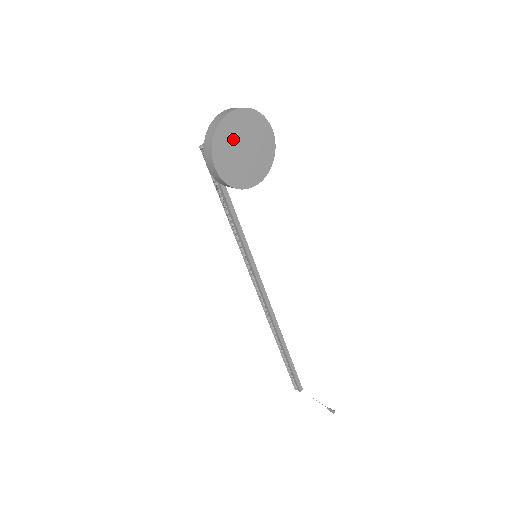
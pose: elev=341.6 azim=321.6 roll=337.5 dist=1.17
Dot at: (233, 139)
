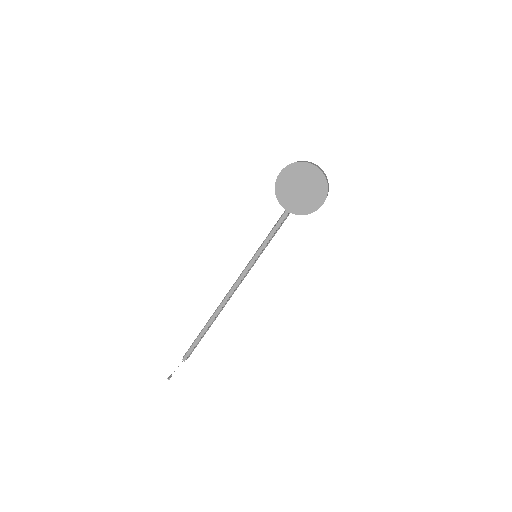
Dot at: (302, 176)
